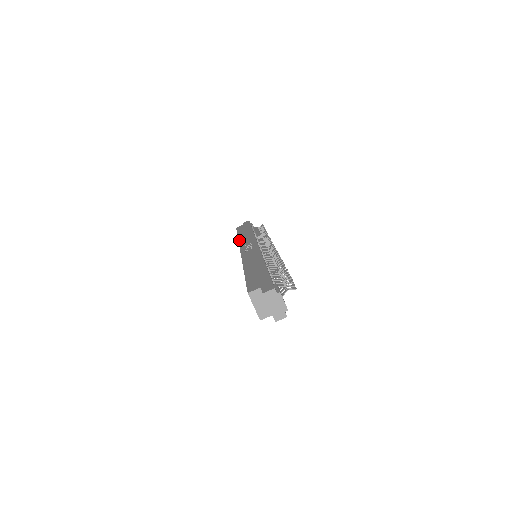
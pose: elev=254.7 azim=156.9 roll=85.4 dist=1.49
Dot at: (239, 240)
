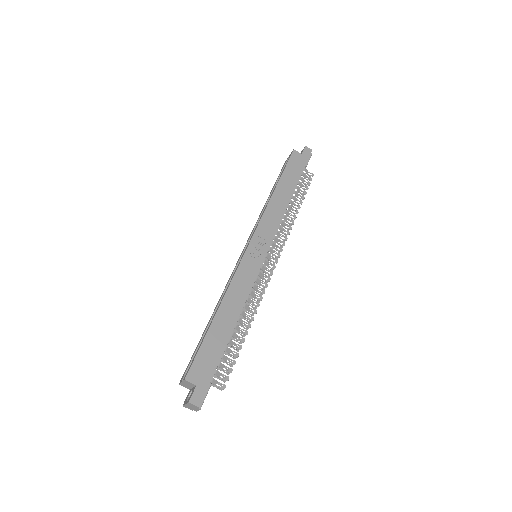
Dot at: (268, 206)
